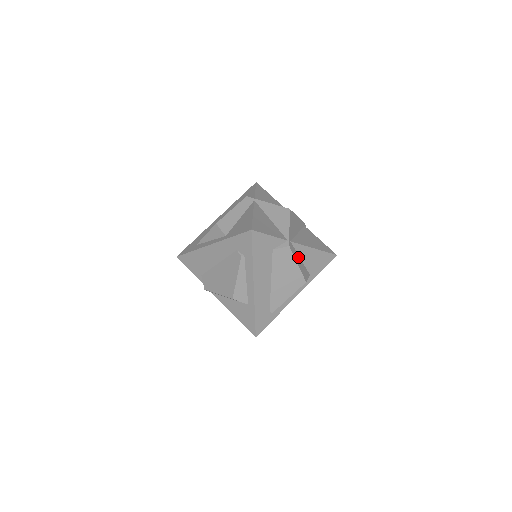
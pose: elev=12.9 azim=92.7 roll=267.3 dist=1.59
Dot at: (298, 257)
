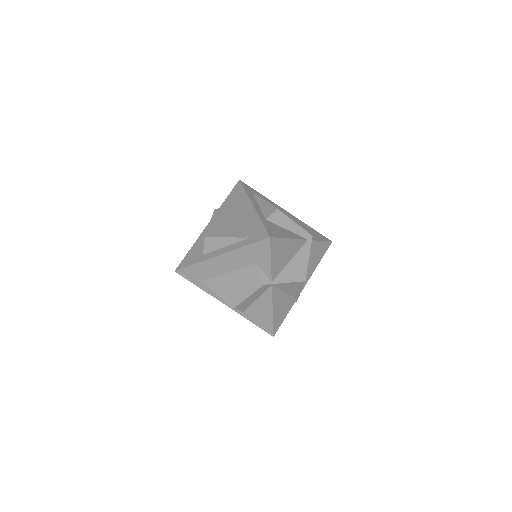
Dot at: occluded
